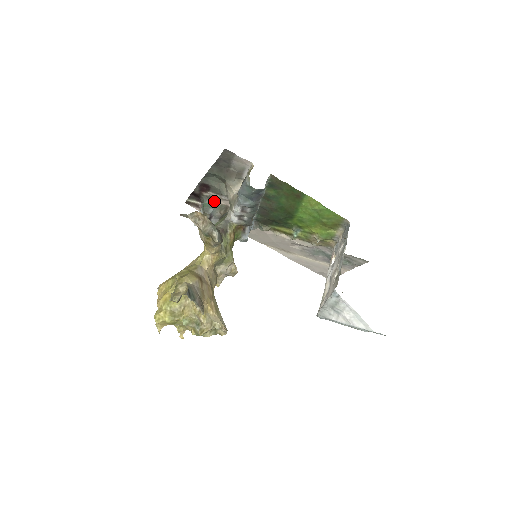
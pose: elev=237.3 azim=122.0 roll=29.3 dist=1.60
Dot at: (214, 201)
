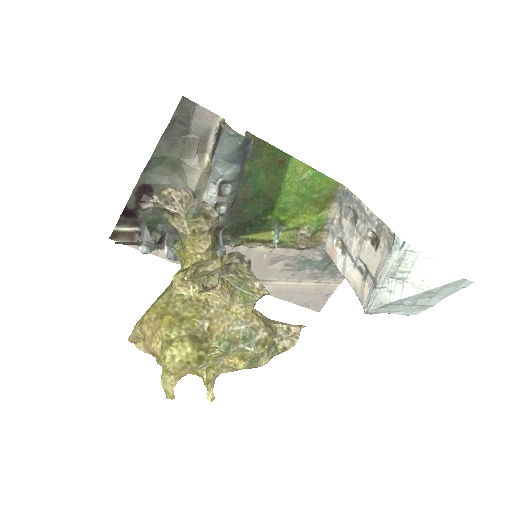
Dot at: (160, 215)
